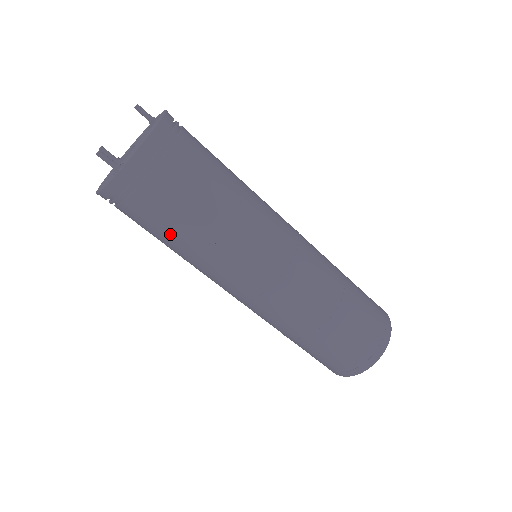
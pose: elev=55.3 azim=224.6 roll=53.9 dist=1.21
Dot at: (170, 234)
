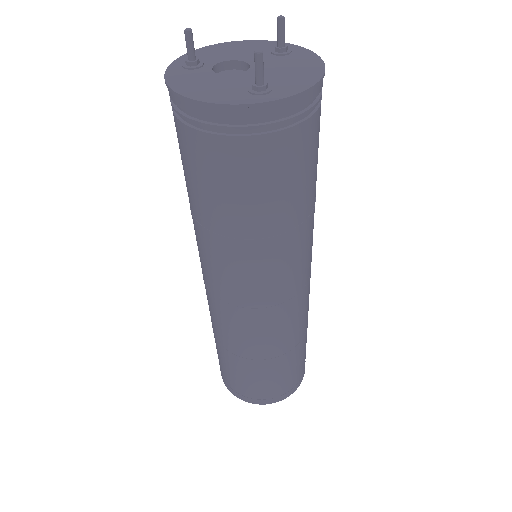
Dot at: (253, 204)
